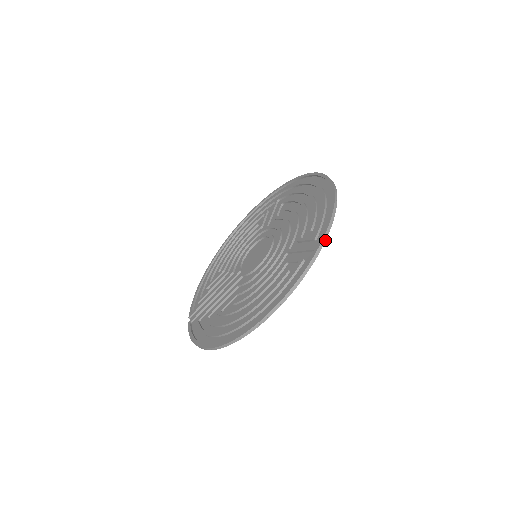
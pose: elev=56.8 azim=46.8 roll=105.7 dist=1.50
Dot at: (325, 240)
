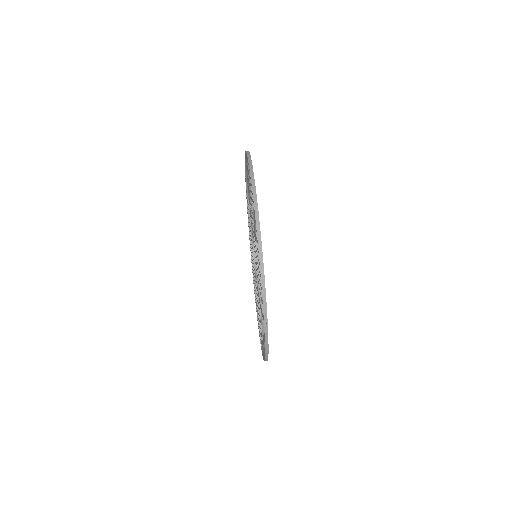
Dot at: (256, 201)
